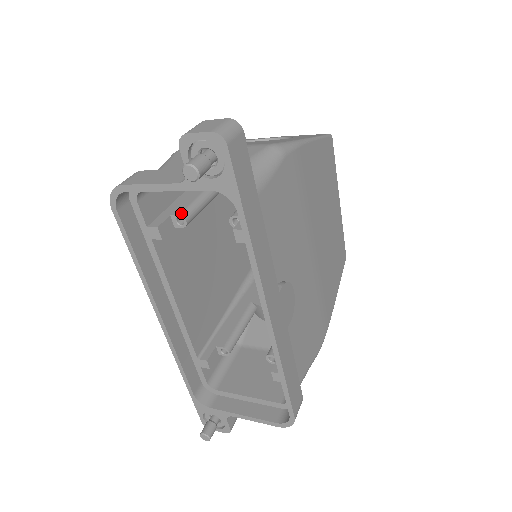
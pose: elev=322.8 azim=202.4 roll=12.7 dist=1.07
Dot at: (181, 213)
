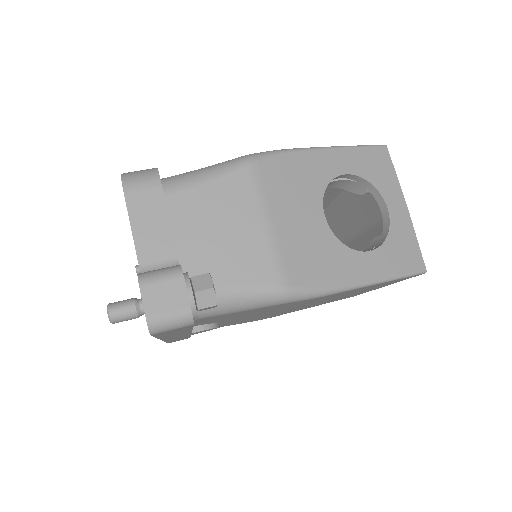
Dot at: occluded
